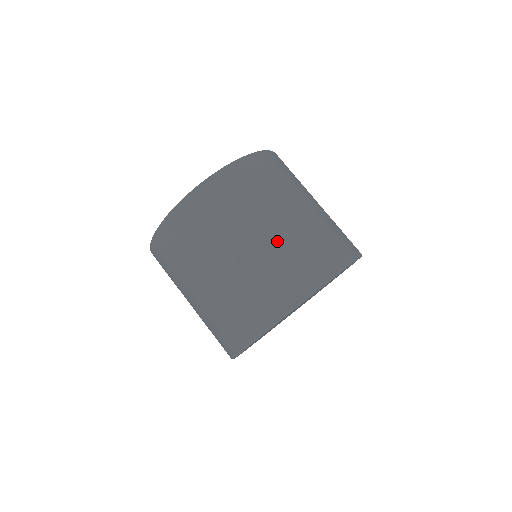
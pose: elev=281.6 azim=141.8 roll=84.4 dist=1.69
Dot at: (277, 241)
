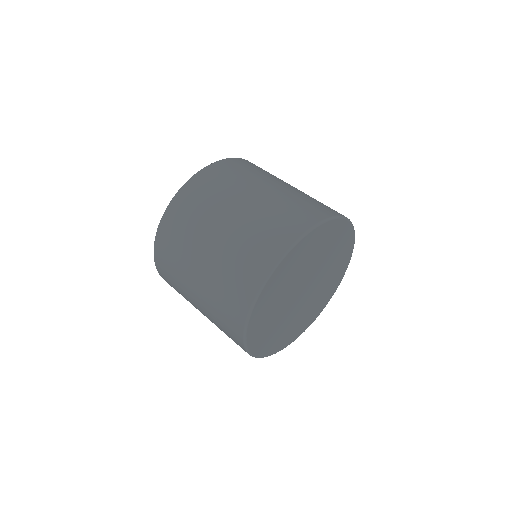
Dot at: (287, 192)
